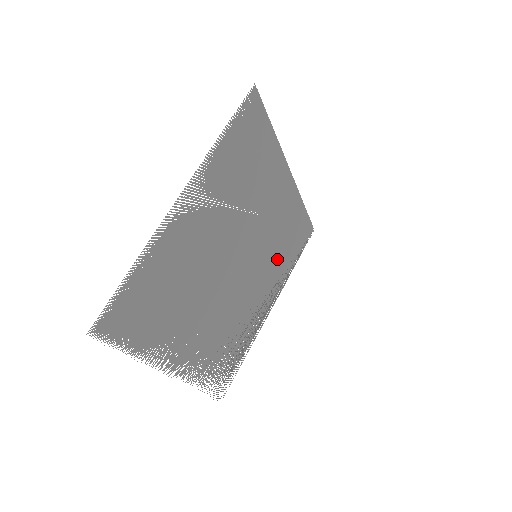
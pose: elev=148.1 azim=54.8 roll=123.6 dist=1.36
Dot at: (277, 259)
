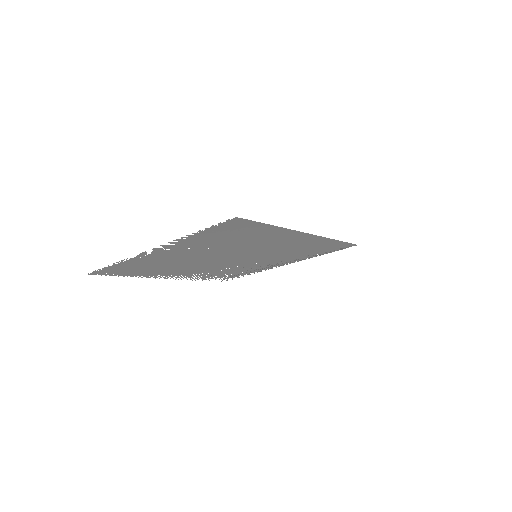
Dot at: (290, 255)
